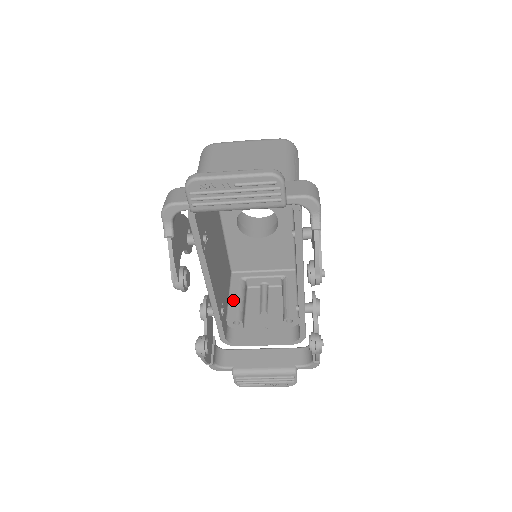
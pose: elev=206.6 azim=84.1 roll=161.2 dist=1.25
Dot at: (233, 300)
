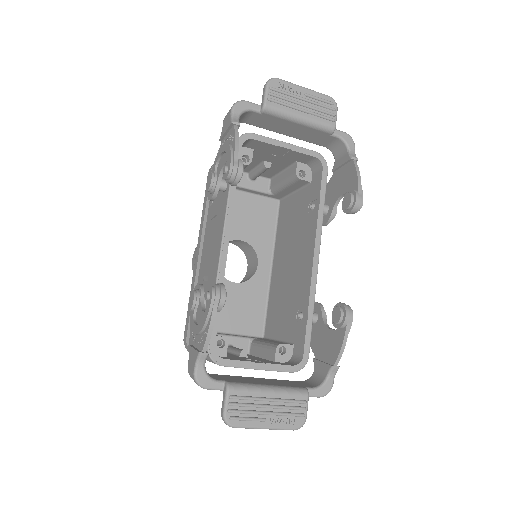
Dot at: occluded
